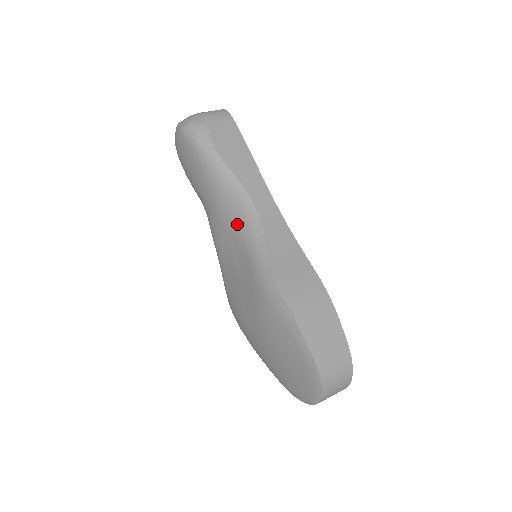
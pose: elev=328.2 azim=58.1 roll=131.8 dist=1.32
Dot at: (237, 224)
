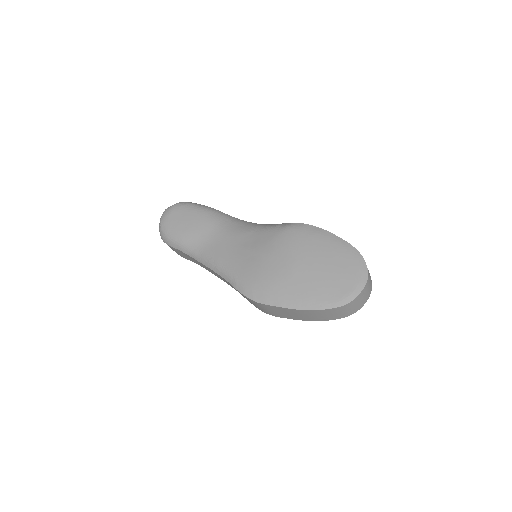
Dot at: (241, 229)
